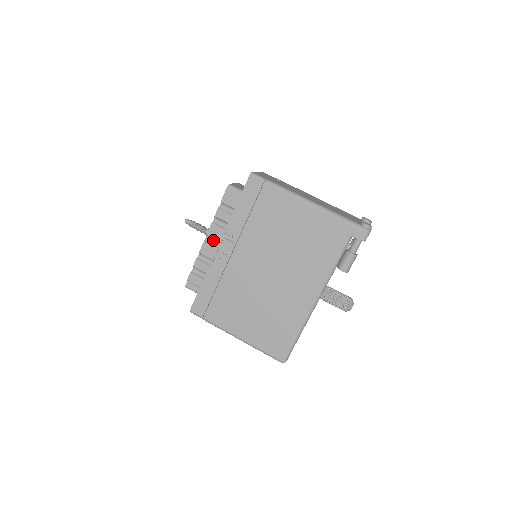
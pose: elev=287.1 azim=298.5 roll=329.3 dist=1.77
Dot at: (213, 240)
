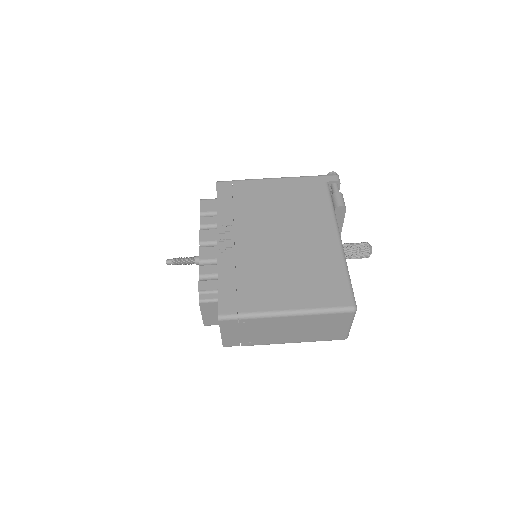
Dot at: (208, 245)
